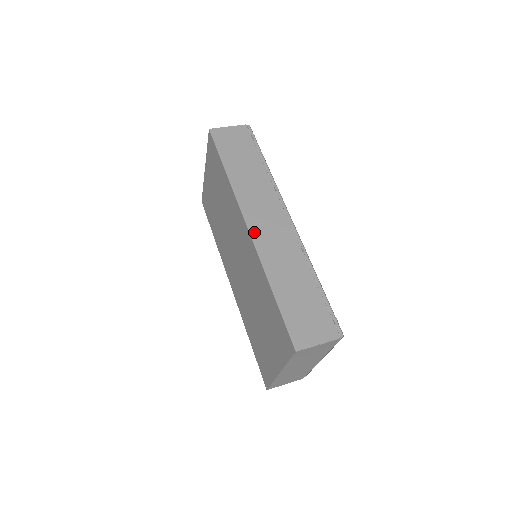
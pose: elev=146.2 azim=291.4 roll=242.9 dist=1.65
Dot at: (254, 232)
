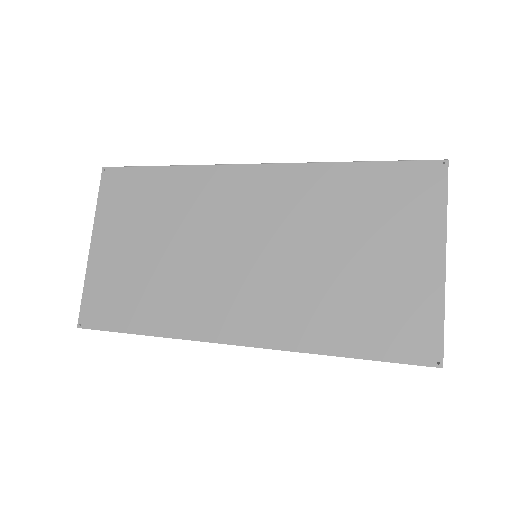
Dot at: (268, 165)
